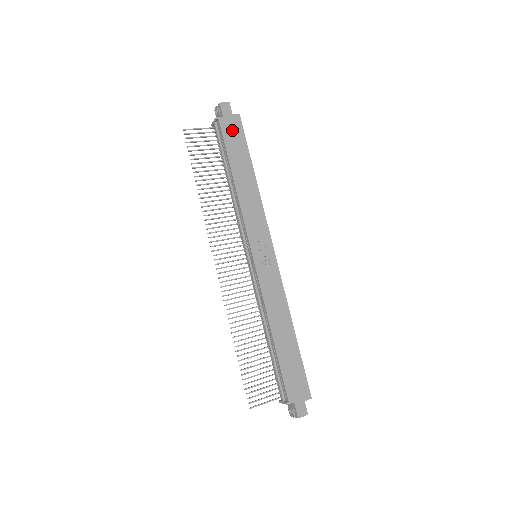
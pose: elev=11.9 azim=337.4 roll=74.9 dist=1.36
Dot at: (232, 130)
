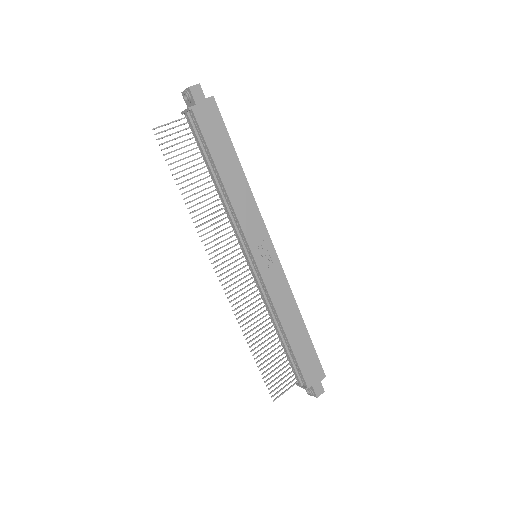
Dot at: (209, 119)
